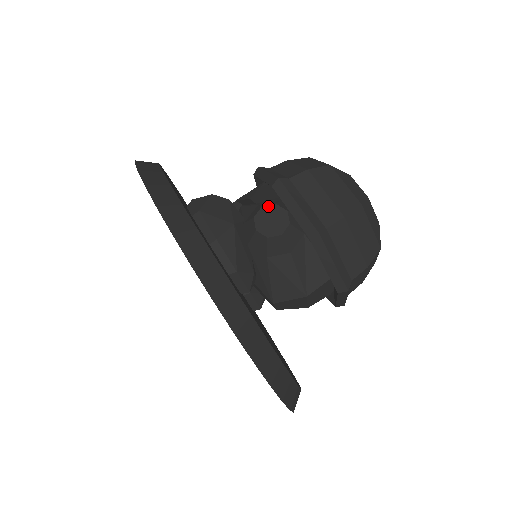
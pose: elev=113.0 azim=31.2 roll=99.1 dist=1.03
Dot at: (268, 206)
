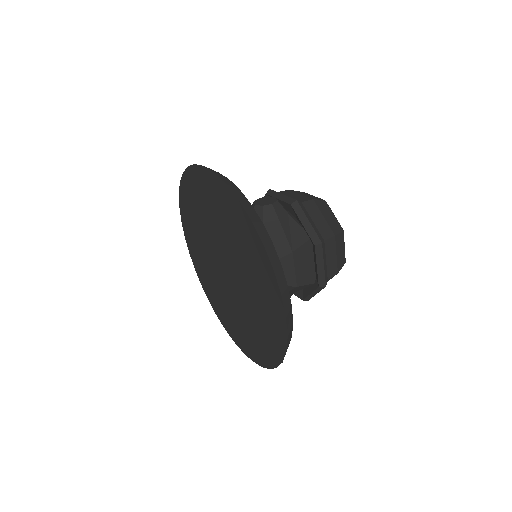
Dot at: (263, 197)
